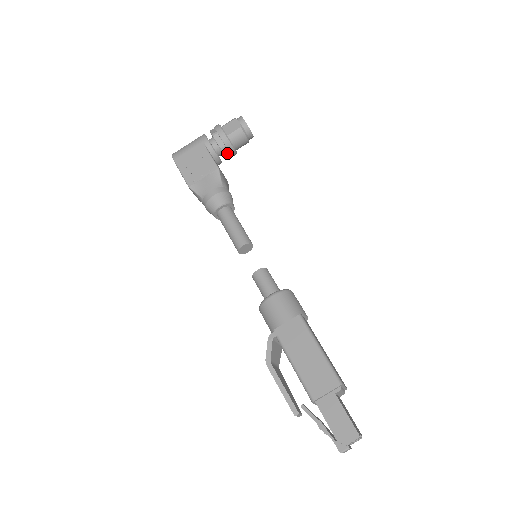
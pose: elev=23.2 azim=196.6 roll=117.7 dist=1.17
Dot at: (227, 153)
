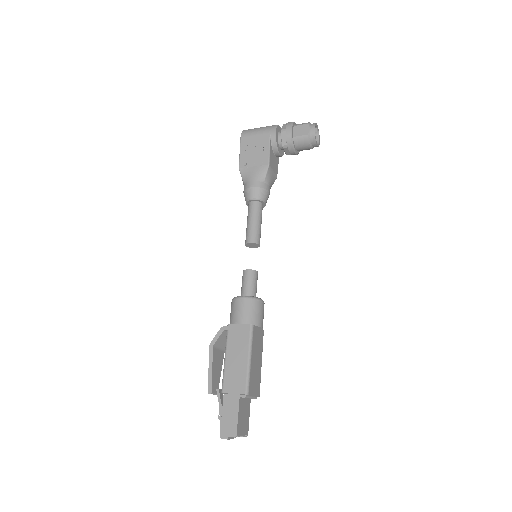
Dot at: (288, 151)
